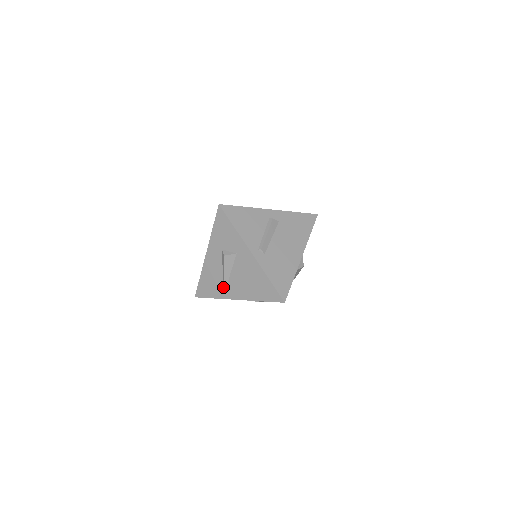
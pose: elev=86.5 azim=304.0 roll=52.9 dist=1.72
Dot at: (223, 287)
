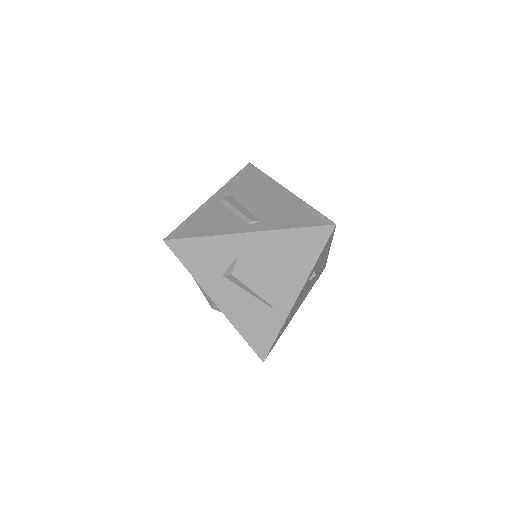
Dot at: (271, 307)
